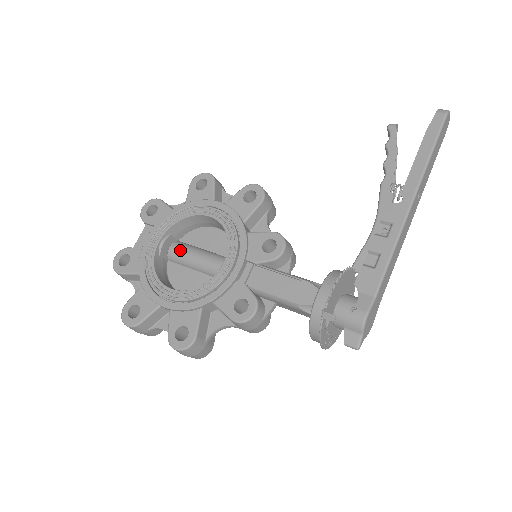
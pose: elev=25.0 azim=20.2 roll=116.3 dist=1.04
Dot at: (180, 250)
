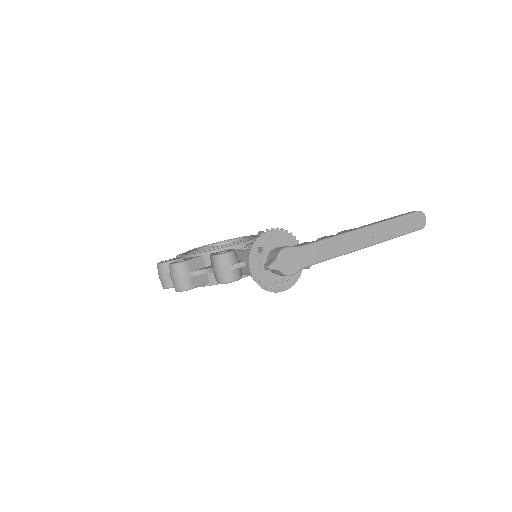
Dot at: occluded
